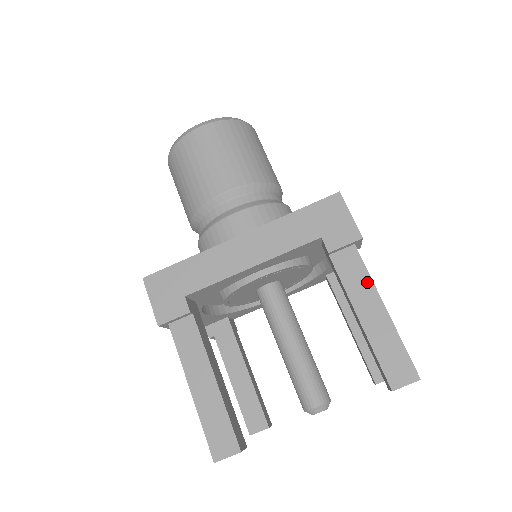
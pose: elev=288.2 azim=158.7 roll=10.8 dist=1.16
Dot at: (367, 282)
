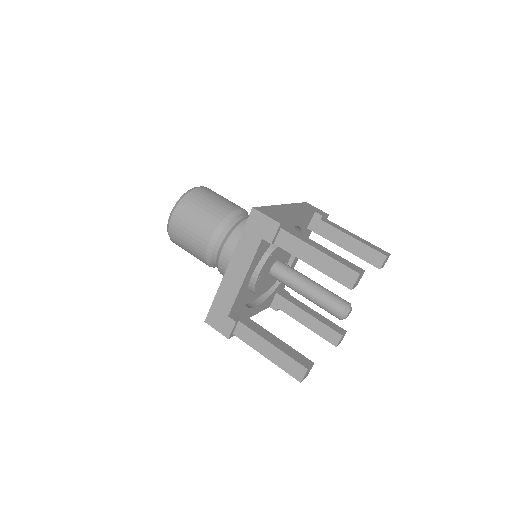
Dot at: (343, 228)
